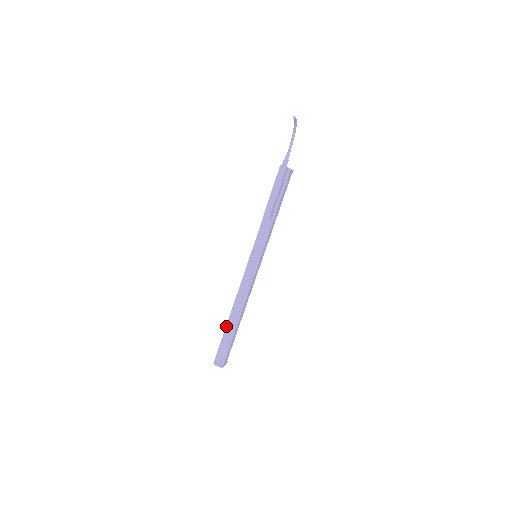
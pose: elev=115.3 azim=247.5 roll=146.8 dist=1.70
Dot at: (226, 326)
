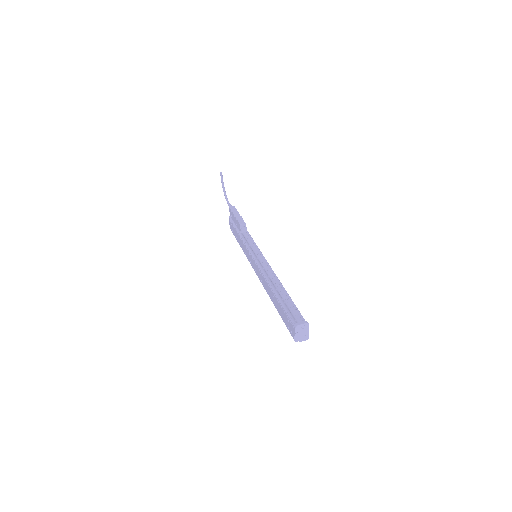
Dot at: (277, 297)
